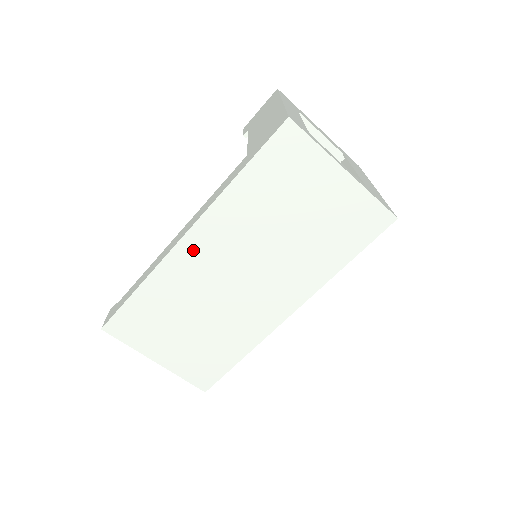
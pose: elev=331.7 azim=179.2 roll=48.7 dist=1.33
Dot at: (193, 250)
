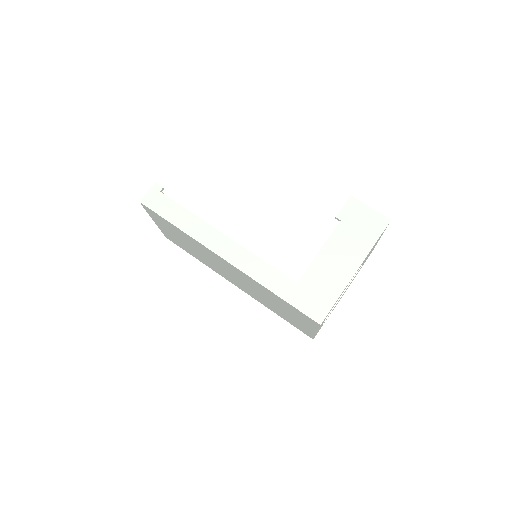
Dot at: (222, 261)
